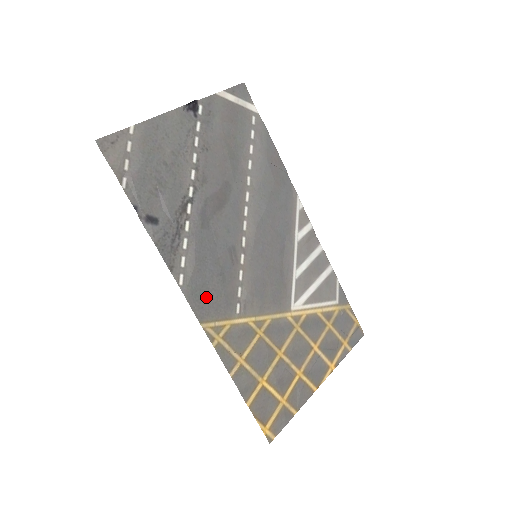
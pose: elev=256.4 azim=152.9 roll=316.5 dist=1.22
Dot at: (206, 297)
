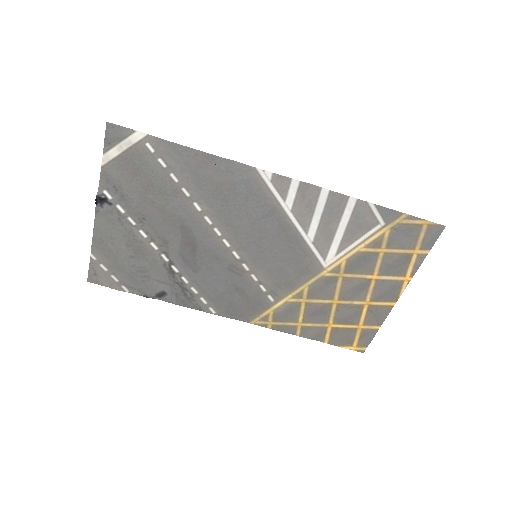
Dot at: (239, 308)
